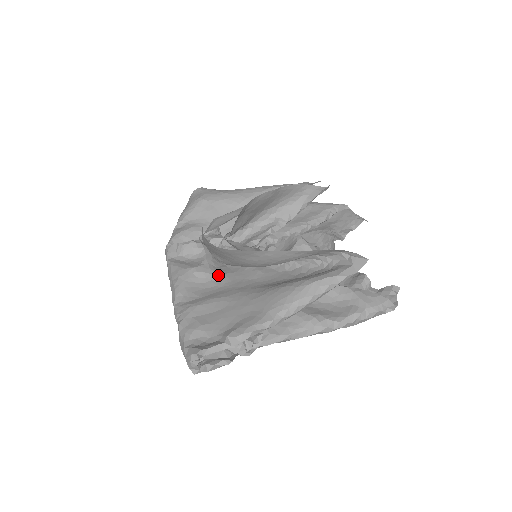
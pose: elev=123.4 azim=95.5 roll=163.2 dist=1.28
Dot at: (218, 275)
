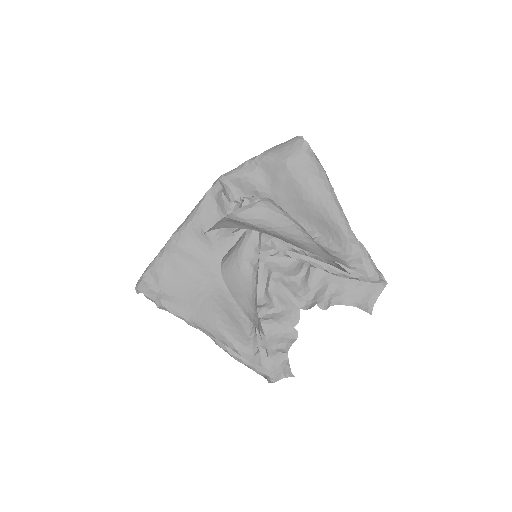
Dot at: (215, 246)
